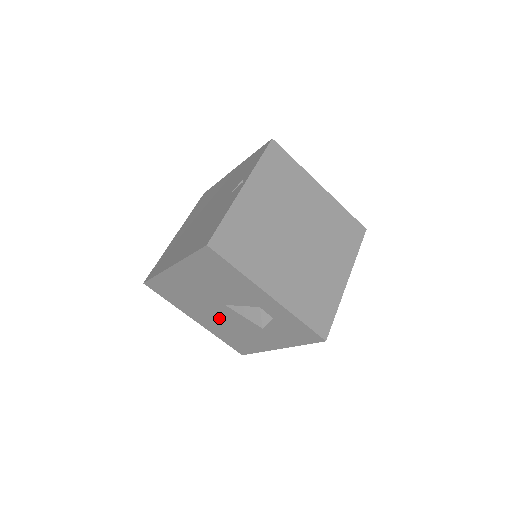
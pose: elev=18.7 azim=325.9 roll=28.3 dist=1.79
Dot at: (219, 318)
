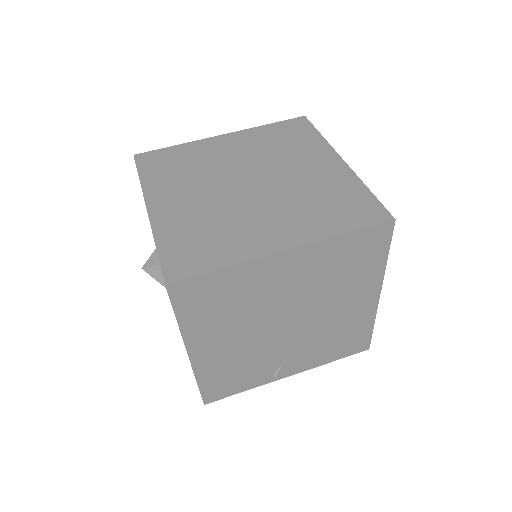
Dot at: occluded
